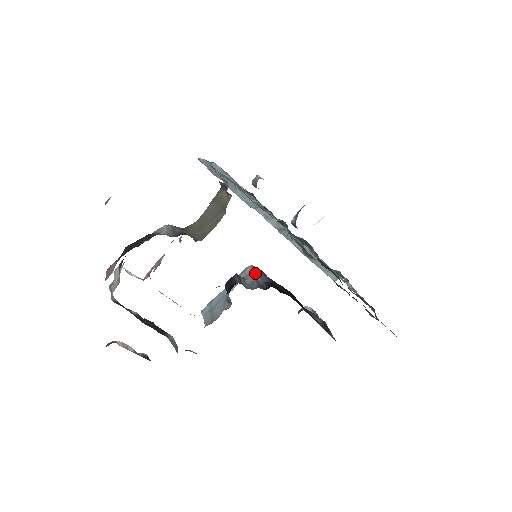
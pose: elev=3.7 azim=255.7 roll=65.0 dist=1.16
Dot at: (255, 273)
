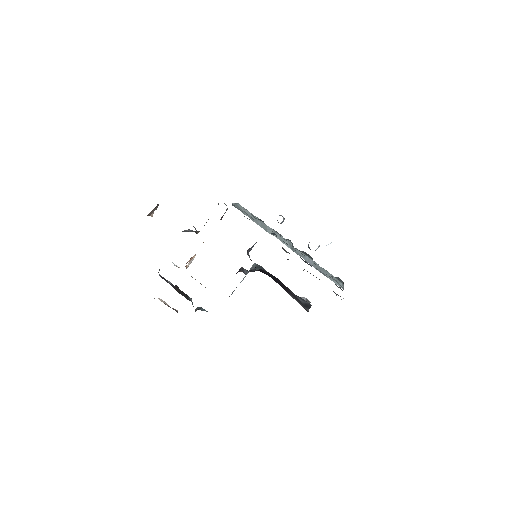
Dot at: occluded
